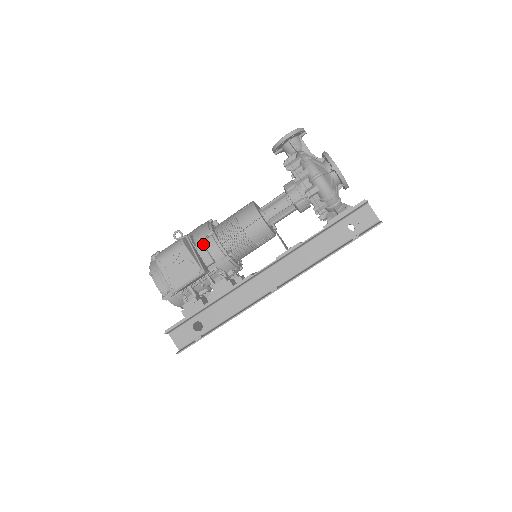
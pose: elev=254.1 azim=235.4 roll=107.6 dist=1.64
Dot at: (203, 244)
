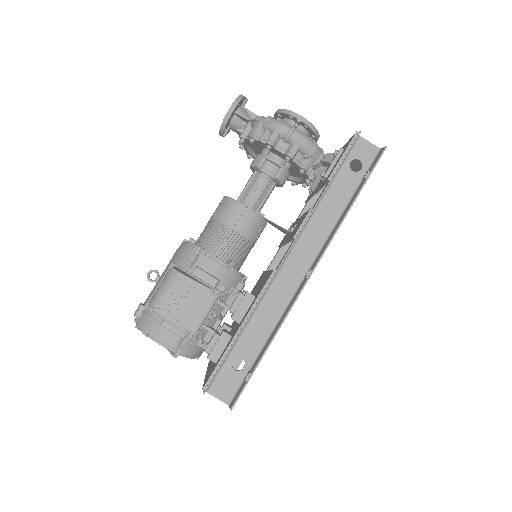
Dot at: (196, 266)
